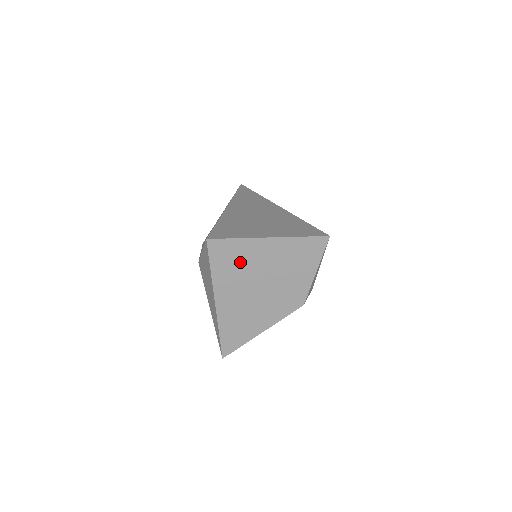
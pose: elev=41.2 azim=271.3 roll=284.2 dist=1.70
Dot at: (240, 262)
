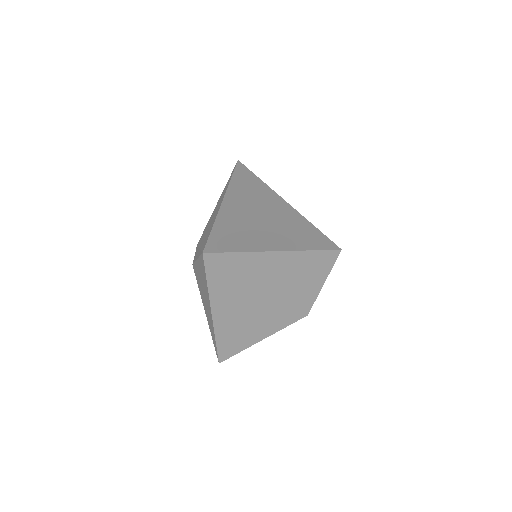
Dot at: (240, 275)
